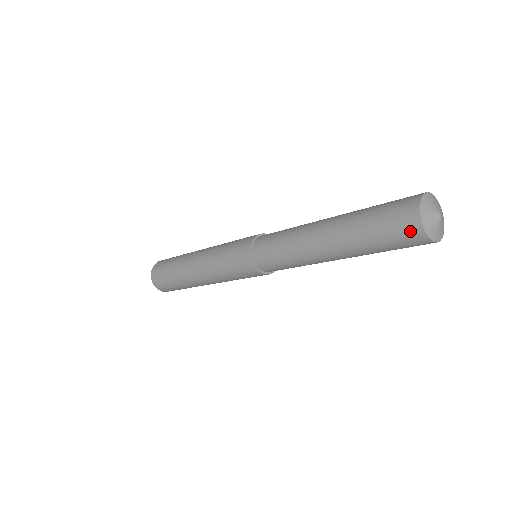
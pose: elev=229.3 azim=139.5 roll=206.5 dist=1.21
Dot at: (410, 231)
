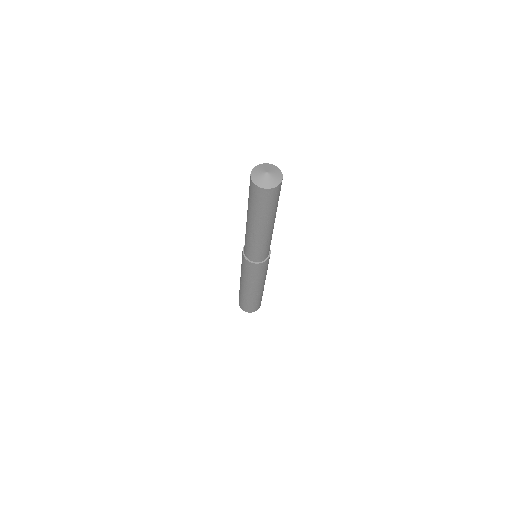
Dot at: (259, 193)
